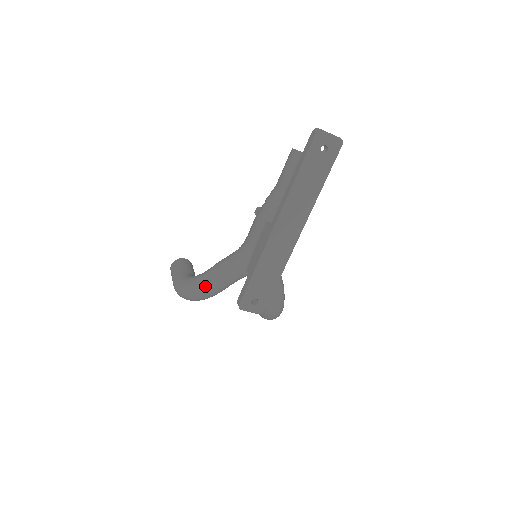
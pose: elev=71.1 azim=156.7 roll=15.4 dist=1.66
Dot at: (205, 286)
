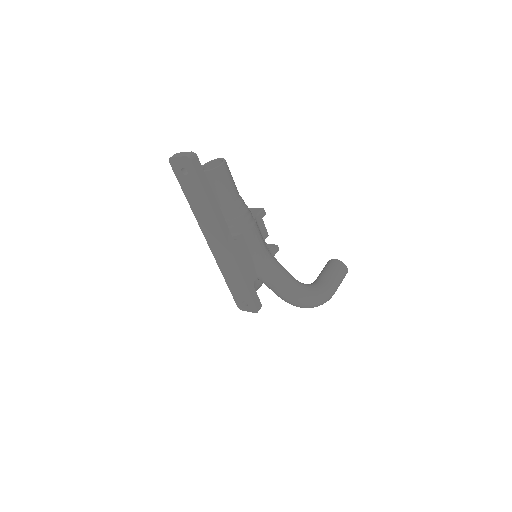
Dot at: occluded
